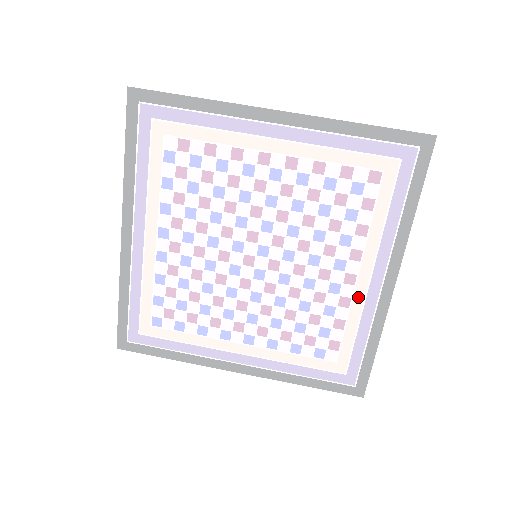
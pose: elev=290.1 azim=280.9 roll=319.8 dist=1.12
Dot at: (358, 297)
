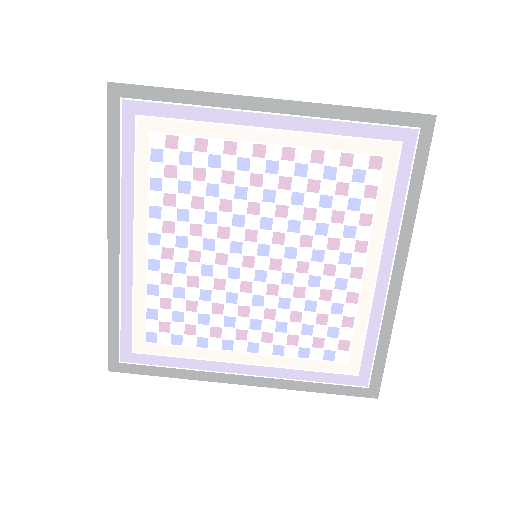
Dot at: (366, 291)
